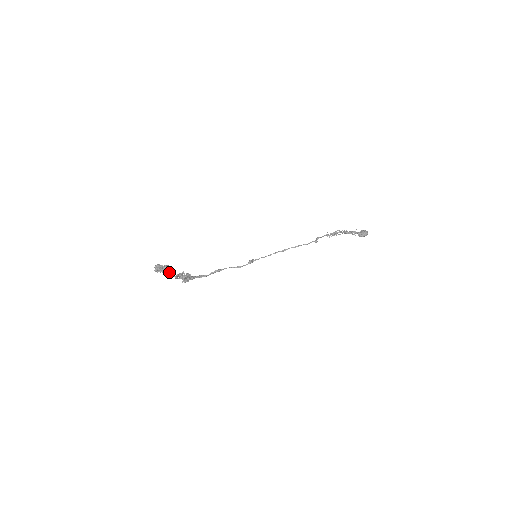
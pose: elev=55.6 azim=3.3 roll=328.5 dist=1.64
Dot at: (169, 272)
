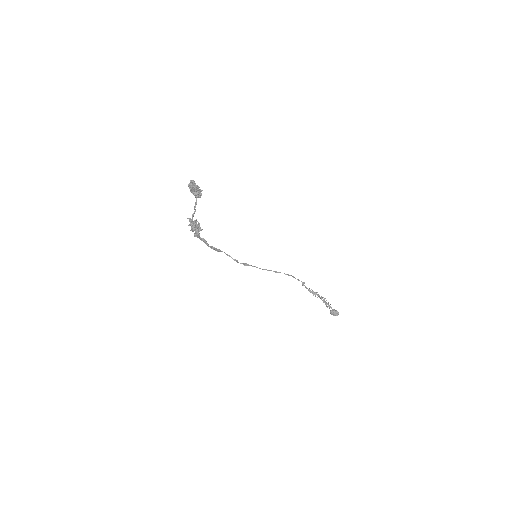
Dot at: (199, 194)
